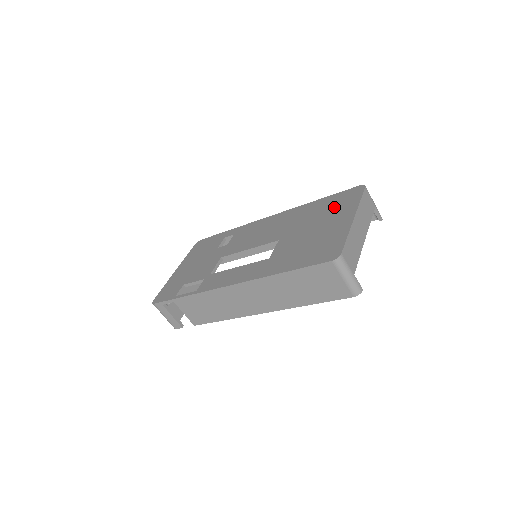
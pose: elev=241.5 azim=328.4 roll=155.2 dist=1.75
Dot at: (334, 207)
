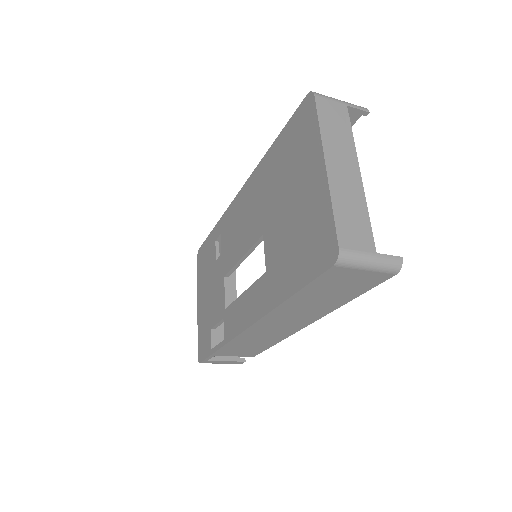
Dot at: (295, 152)
